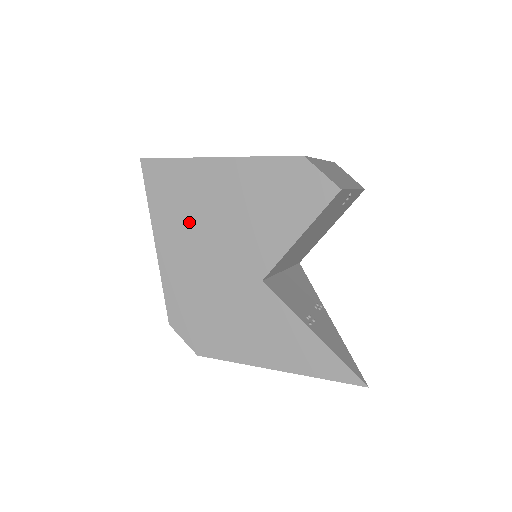
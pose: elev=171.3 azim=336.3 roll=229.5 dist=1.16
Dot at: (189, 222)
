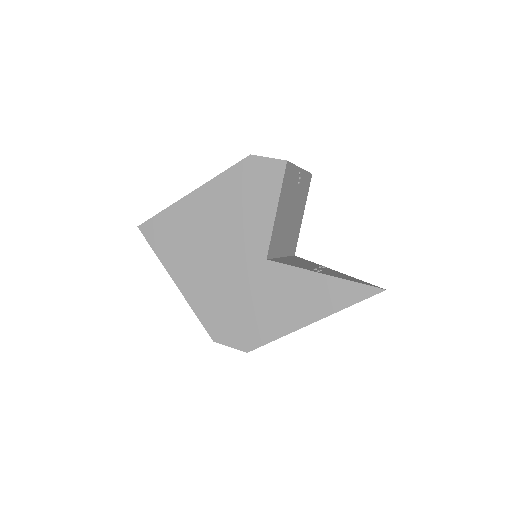
Dot at: (193, 250)
